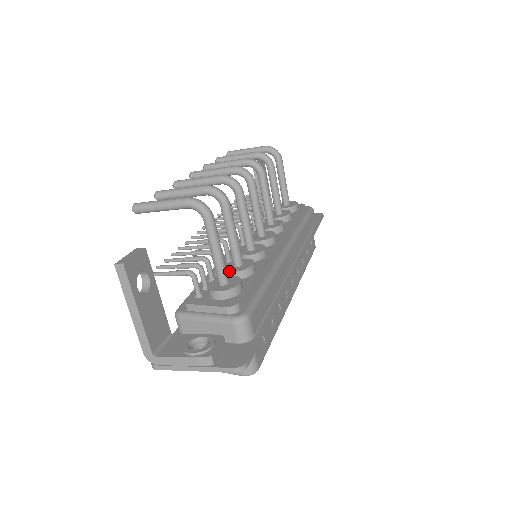
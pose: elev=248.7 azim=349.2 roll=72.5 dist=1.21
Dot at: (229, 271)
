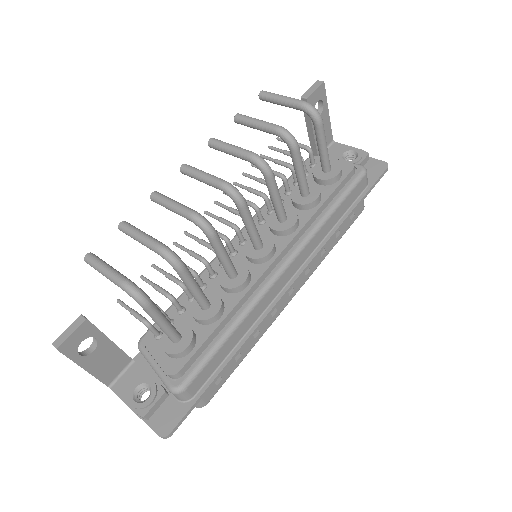
Dot at: (192, 314)
